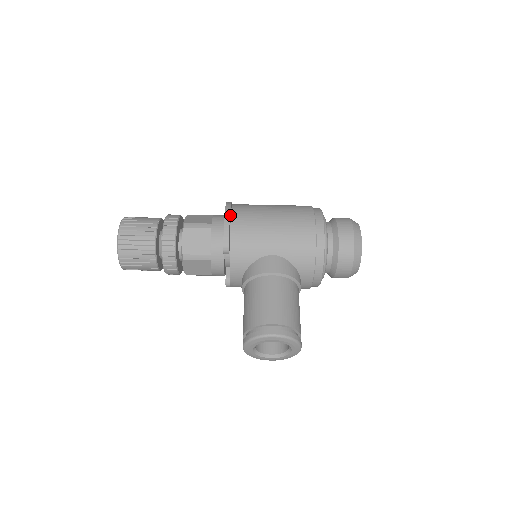
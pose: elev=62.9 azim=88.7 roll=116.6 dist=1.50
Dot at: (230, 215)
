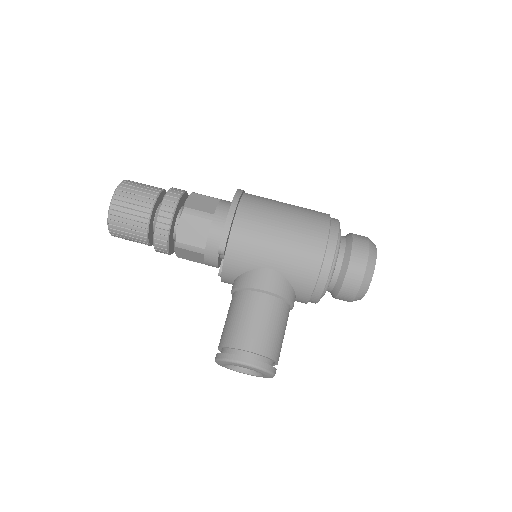
Dot at: (236, 210)
